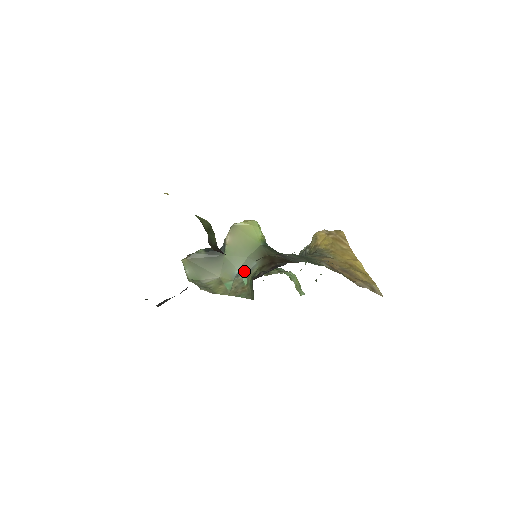
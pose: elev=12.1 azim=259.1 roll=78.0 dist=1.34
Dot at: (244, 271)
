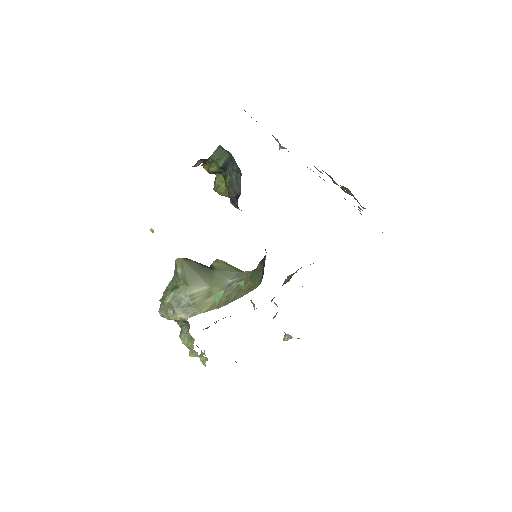
Dot at: (239, 277)
